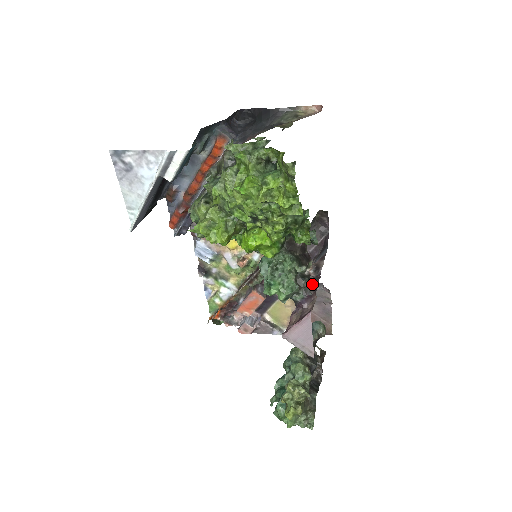
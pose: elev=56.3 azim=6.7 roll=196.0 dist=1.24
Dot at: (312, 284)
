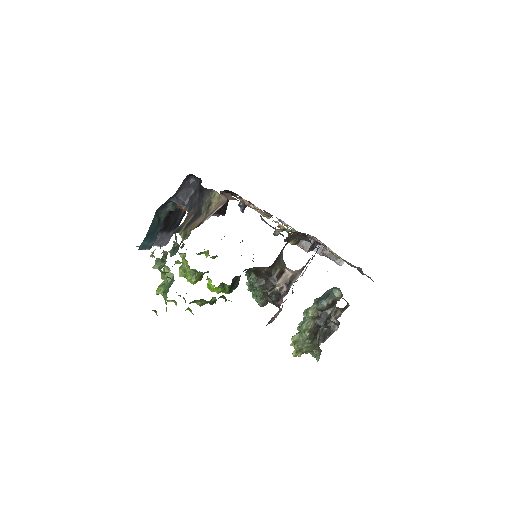
Dot at: (279, 299)
